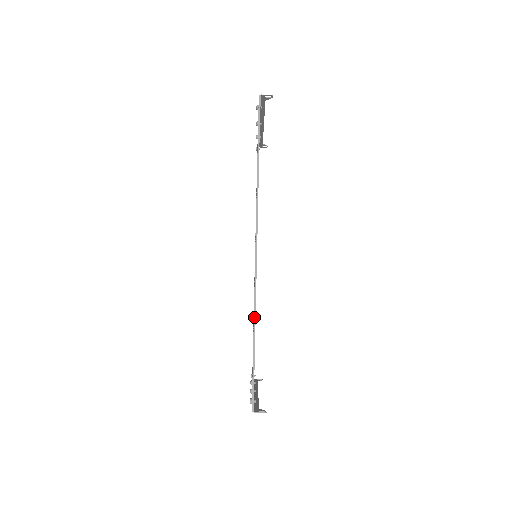
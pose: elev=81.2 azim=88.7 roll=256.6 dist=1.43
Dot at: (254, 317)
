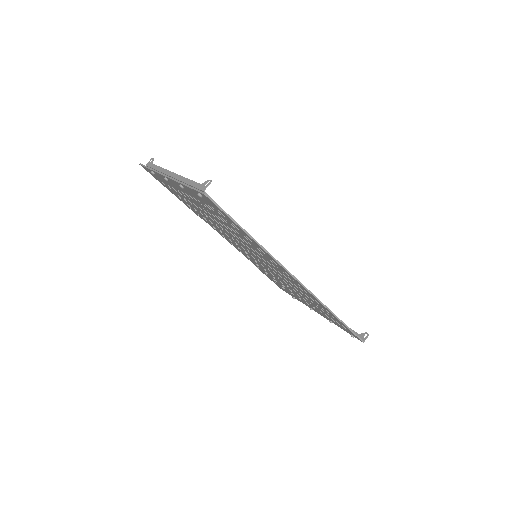
Dot at: (329, 311)
